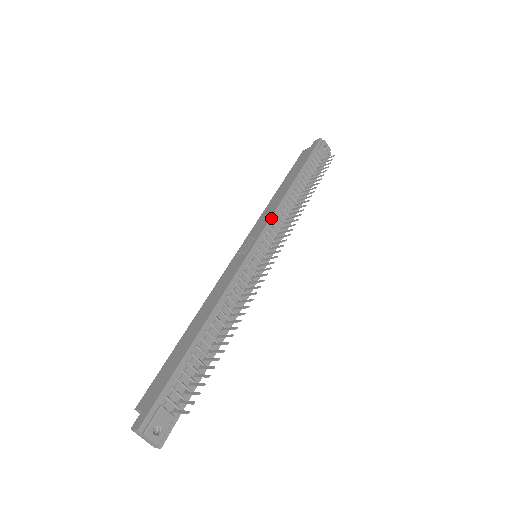
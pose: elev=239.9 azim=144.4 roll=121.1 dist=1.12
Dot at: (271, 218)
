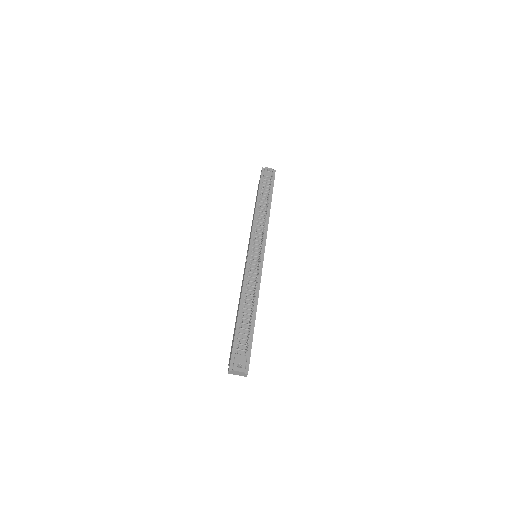
Dot at: (252, 231)
